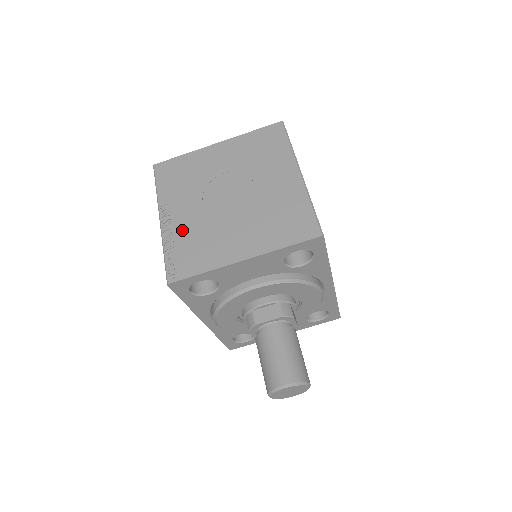
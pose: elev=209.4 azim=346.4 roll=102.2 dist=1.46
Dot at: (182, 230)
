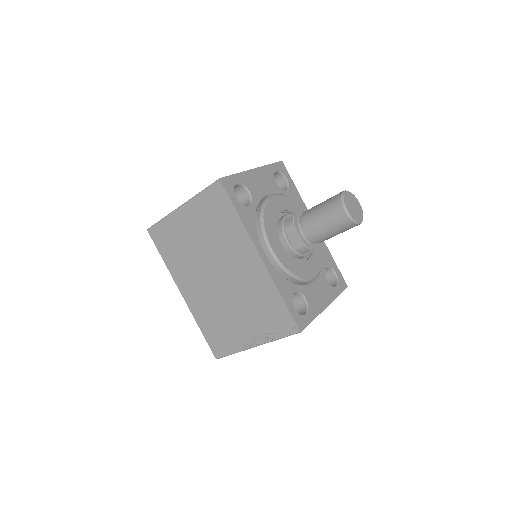
Dot at: occluded
